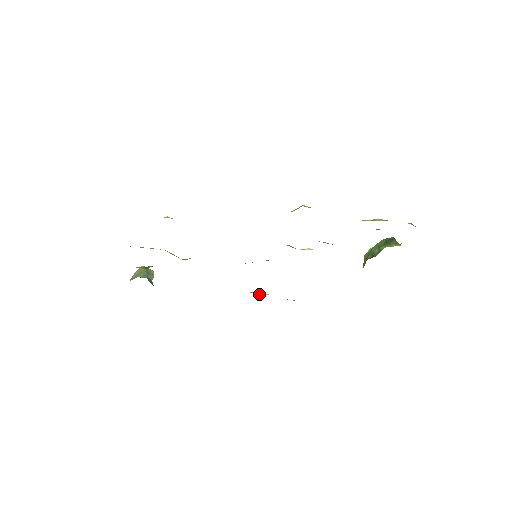
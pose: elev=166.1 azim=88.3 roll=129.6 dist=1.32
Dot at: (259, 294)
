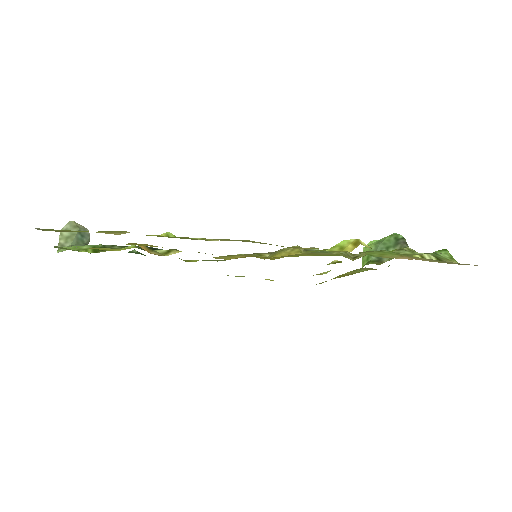
Dot at: occluded
